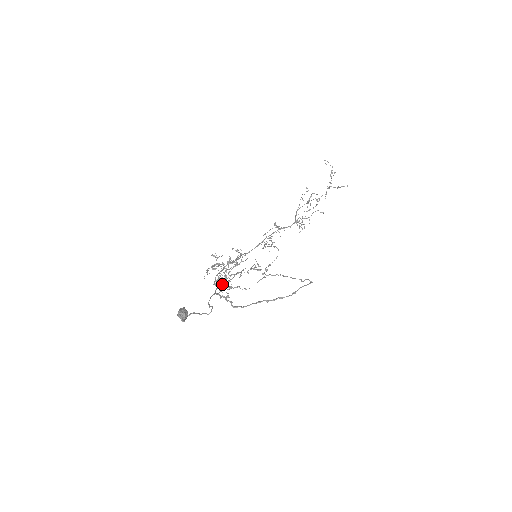
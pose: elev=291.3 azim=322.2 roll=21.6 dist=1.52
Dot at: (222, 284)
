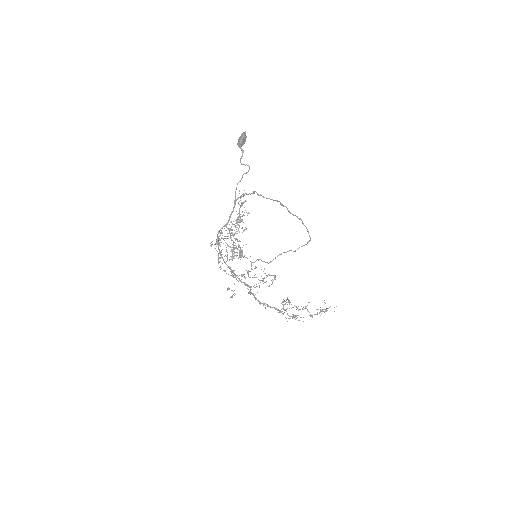
Dot at: (228, 229)
